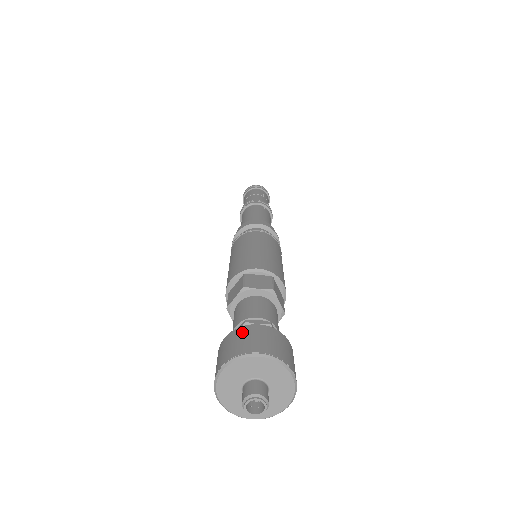
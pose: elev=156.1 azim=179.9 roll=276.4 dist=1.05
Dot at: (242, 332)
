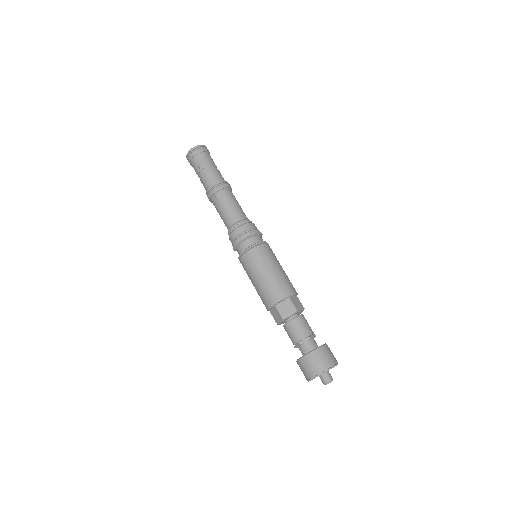
Dot at: (323, 352)
